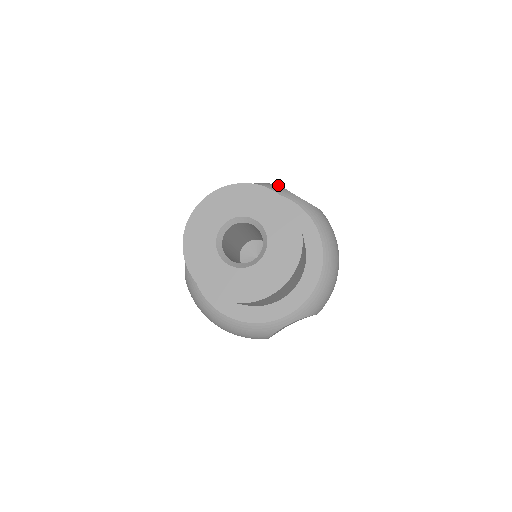
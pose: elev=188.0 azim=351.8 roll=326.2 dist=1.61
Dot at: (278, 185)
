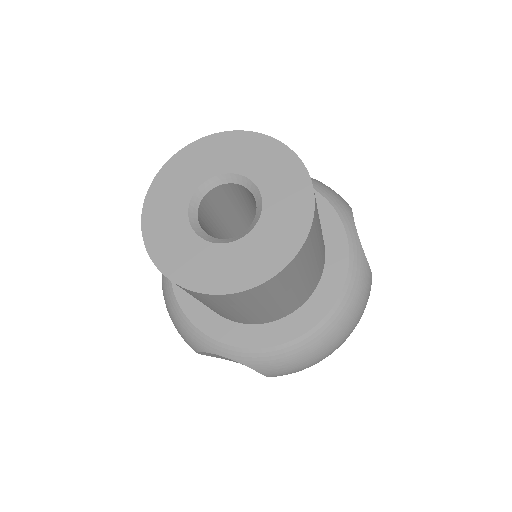
Dot at: (350, 207)
